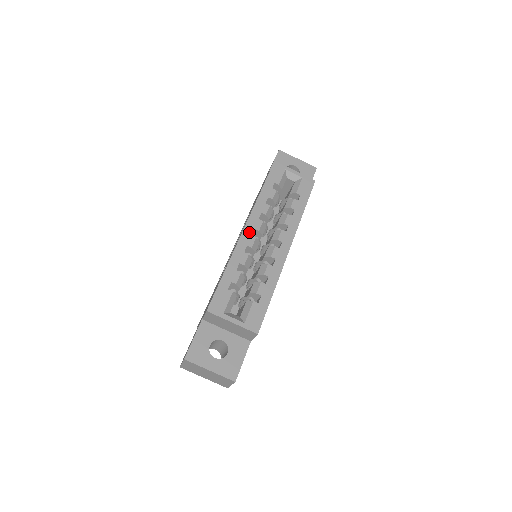
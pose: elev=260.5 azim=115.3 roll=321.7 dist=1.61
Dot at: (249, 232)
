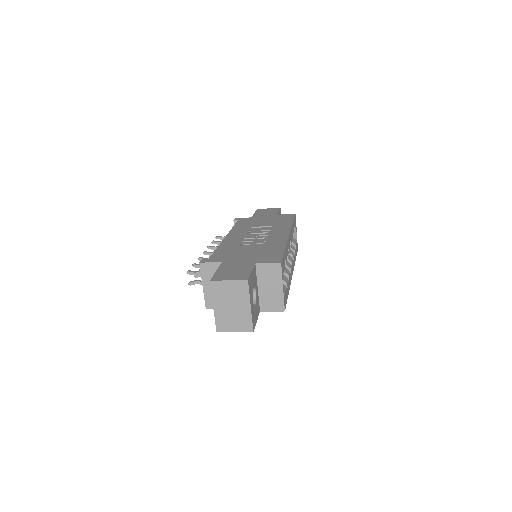
Dot at: occluded
